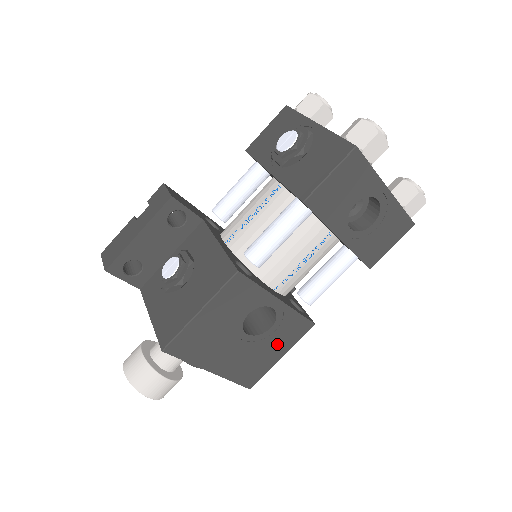
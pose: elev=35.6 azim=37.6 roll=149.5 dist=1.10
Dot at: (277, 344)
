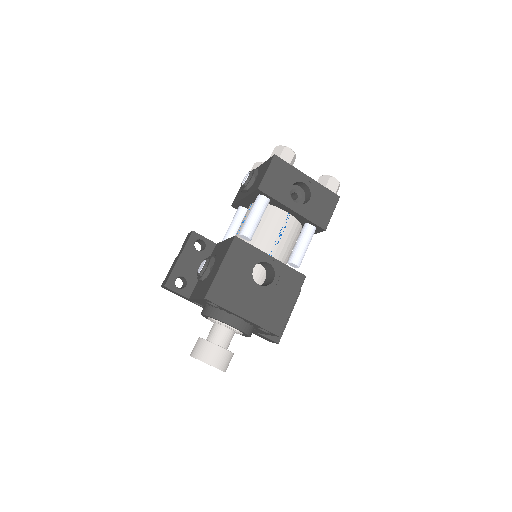
Dot at: (284, 294)
